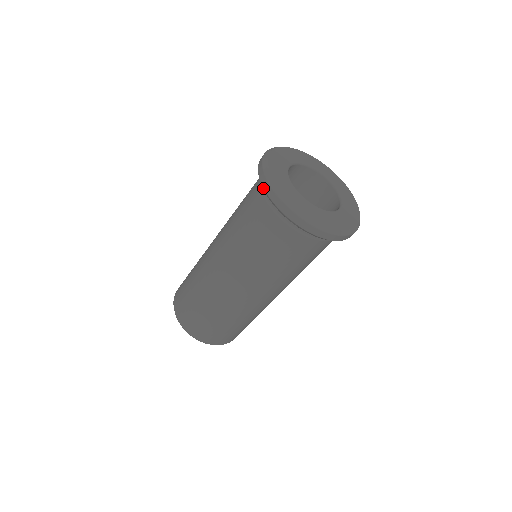
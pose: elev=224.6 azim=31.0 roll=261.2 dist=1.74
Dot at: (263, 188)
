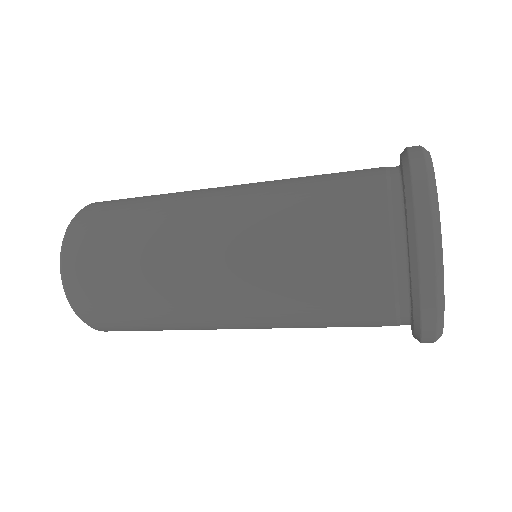
Dot at: (409, 166)
